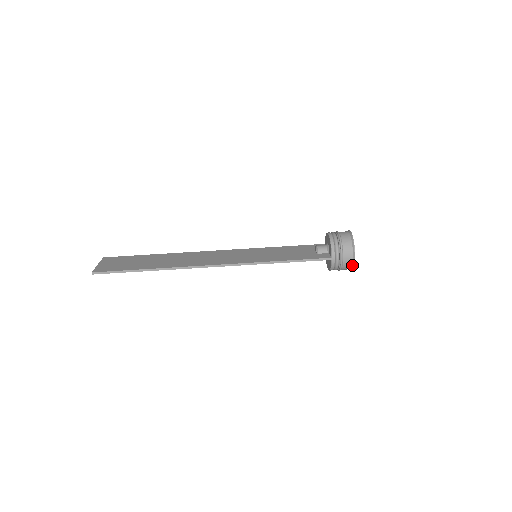
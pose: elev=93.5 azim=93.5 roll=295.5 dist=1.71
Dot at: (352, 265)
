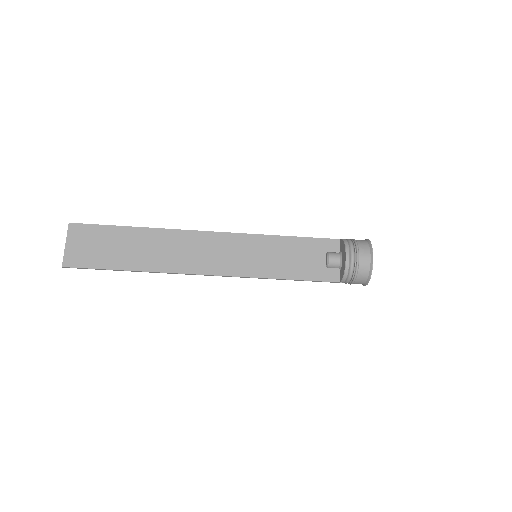
Dot at: occluded
